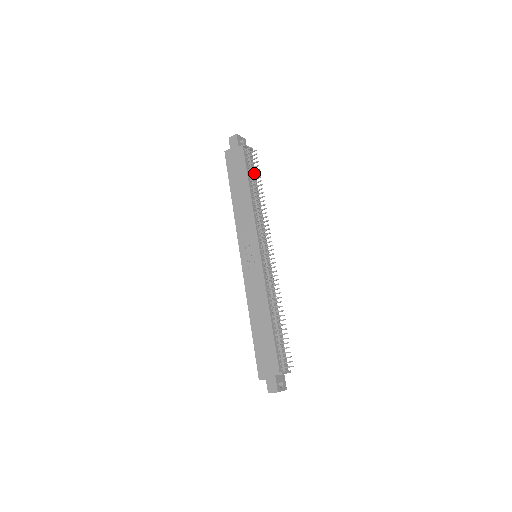
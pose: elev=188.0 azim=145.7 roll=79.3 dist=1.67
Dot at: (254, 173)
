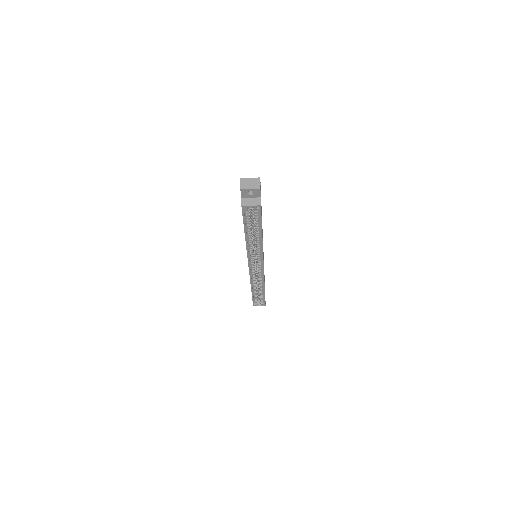
Dot at: occluded
